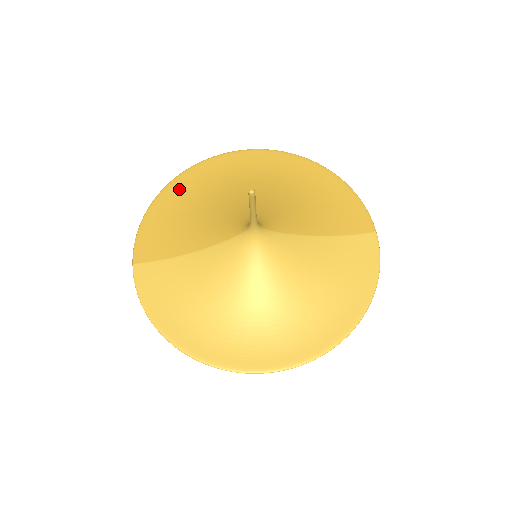
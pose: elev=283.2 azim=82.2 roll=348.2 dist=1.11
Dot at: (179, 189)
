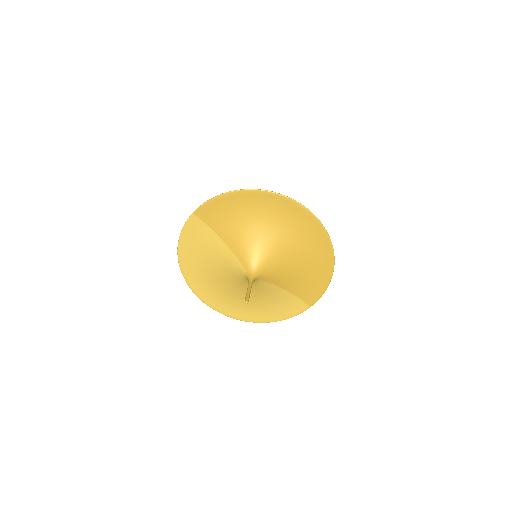
Dot at: (254, 199)
